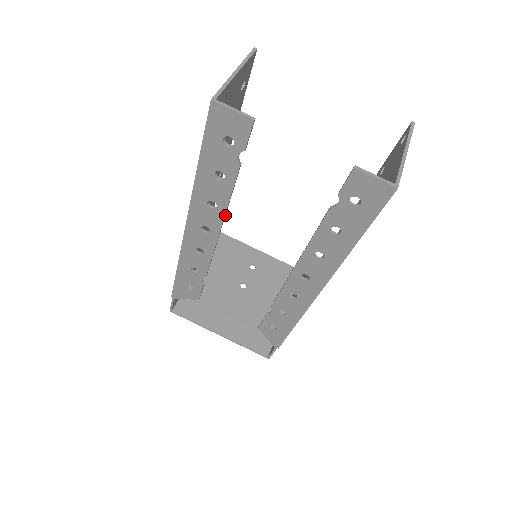
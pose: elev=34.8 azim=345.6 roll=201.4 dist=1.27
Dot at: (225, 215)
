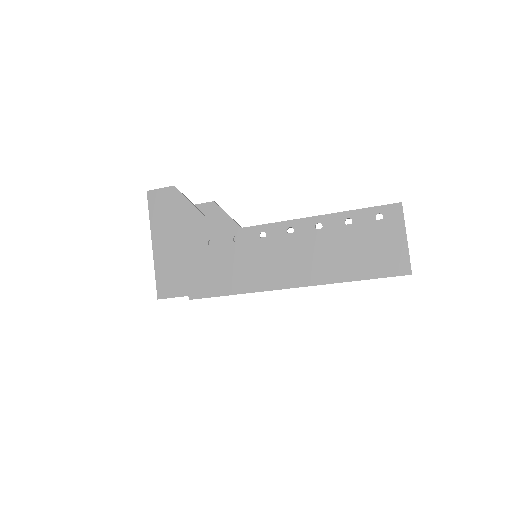
Dot at: occluded
